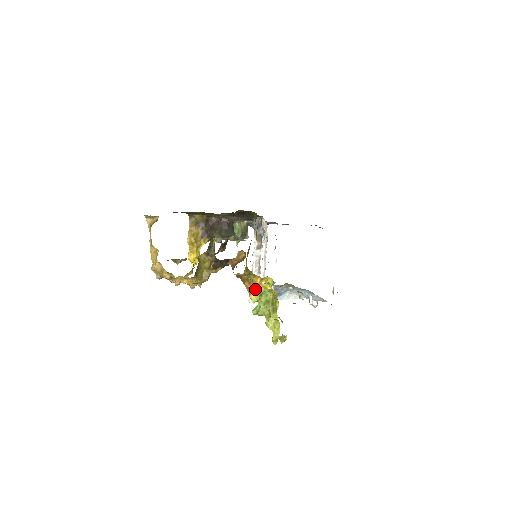
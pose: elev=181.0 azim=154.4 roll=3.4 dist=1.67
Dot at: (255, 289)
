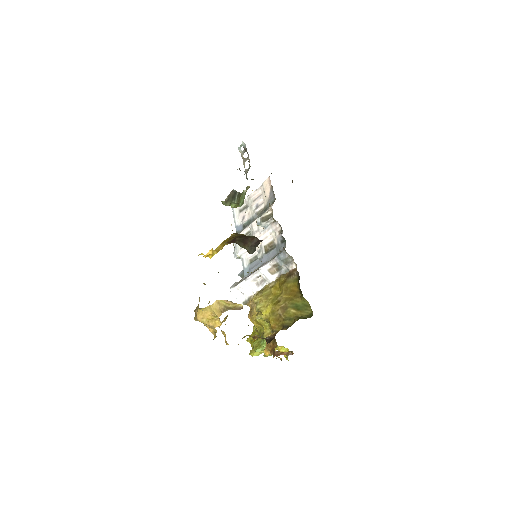
Dot at: occluded
